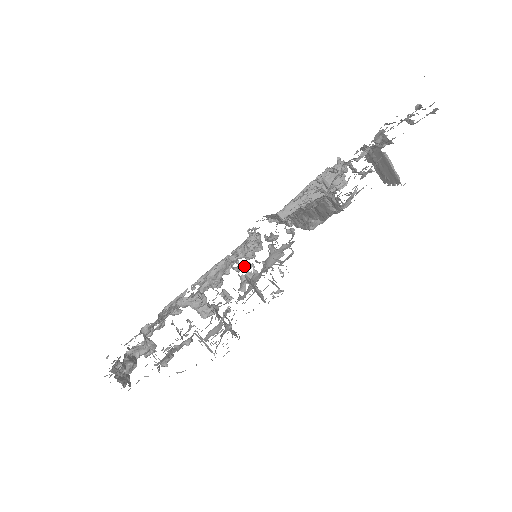
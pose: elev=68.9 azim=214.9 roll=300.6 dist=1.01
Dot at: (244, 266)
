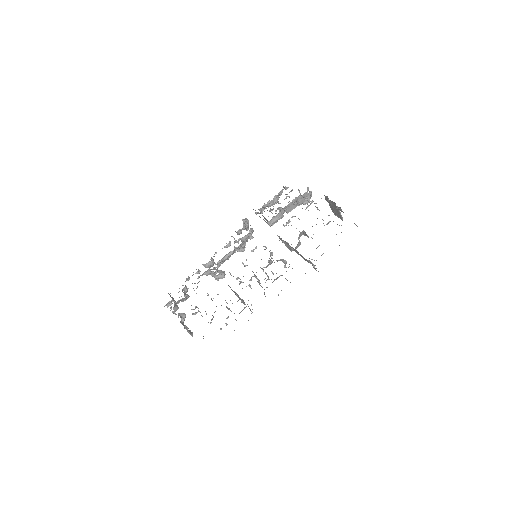
Dot at: (238, 241)
